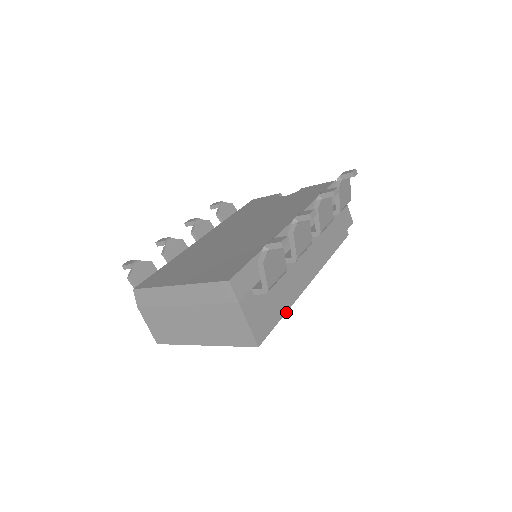
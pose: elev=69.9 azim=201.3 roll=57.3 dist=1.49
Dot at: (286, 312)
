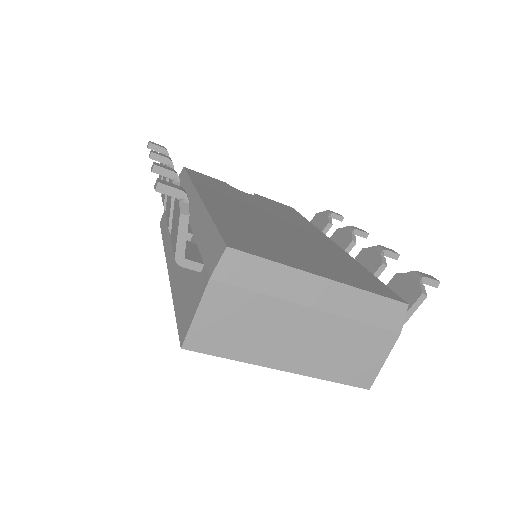
Dot at: occluded
